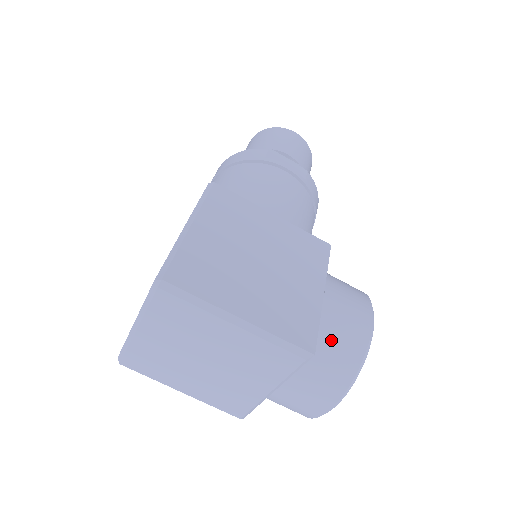
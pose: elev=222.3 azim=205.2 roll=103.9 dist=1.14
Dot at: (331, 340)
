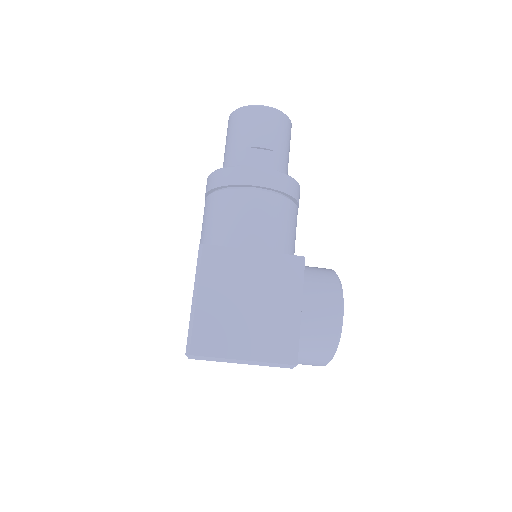
Dot at: (311, 341)
